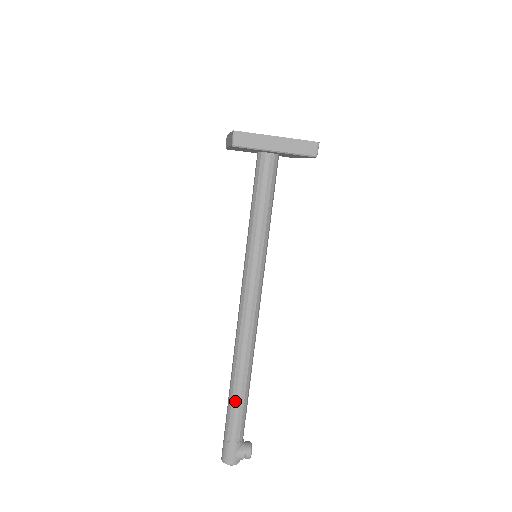
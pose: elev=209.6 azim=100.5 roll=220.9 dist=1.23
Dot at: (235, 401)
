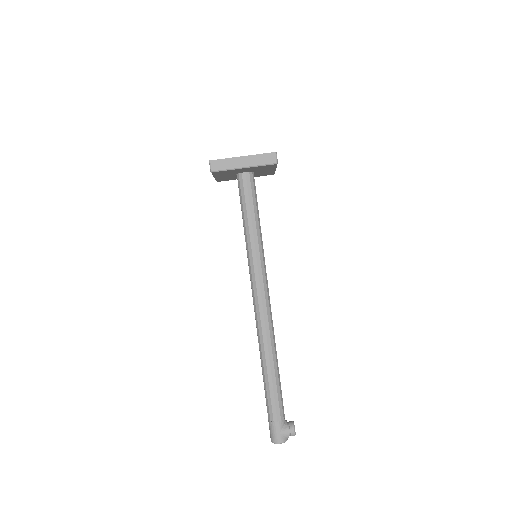
Dot at: (268, 383)
